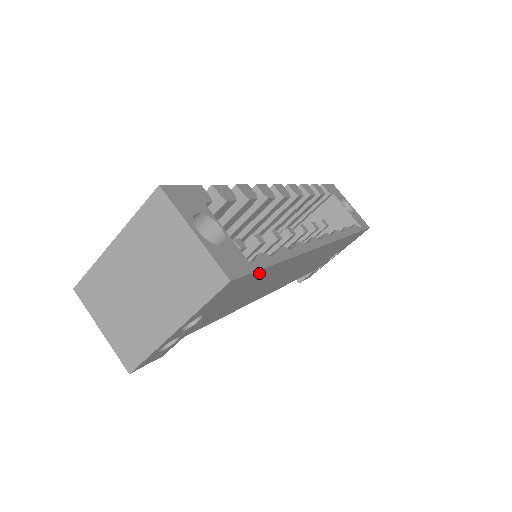
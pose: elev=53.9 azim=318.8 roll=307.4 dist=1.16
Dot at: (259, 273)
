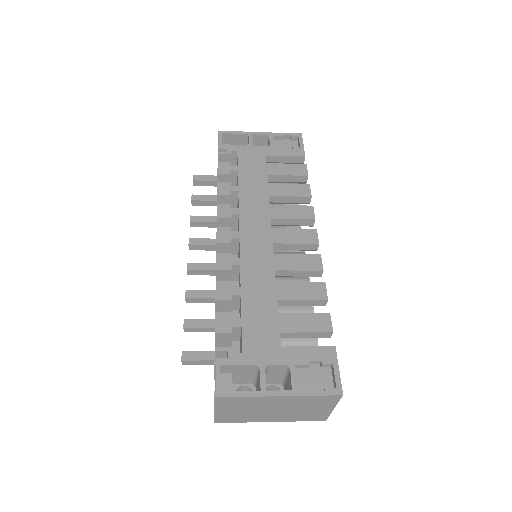
Dot at: occluded
